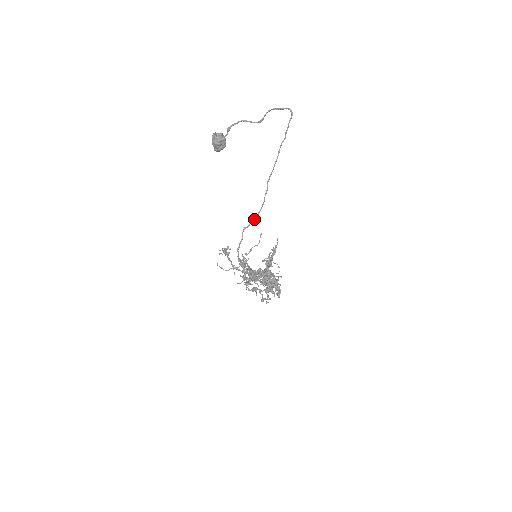
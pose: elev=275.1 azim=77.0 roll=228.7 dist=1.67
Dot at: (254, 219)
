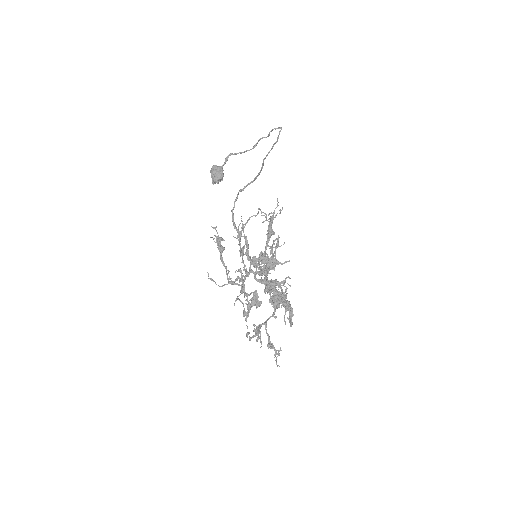
Dot at: (250, 182)
